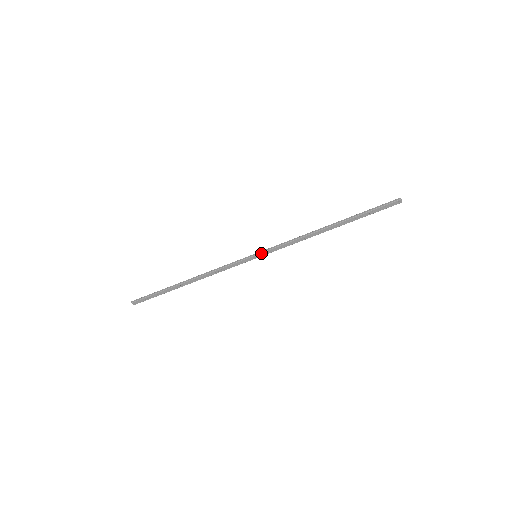
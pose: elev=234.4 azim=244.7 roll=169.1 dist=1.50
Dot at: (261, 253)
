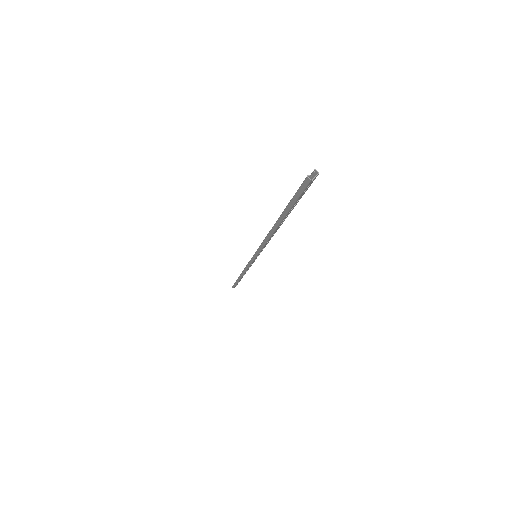
Dot at: (256, 257)
